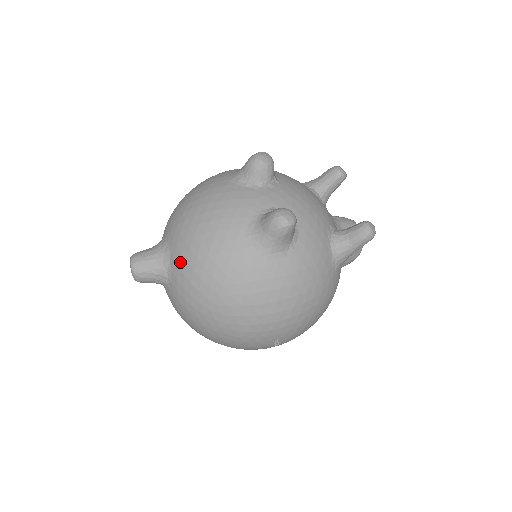
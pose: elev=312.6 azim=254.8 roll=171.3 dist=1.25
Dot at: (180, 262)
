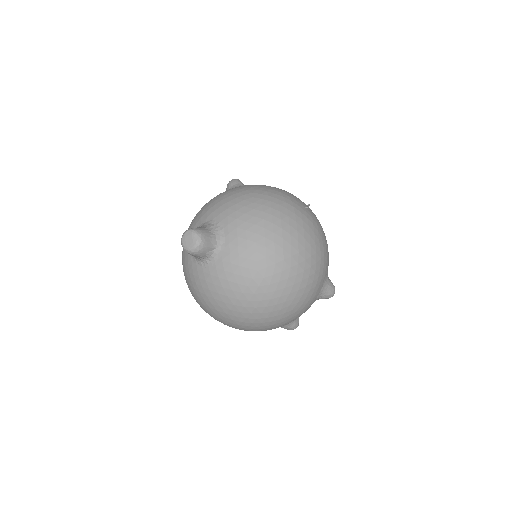
Dot at: (211, 210)
